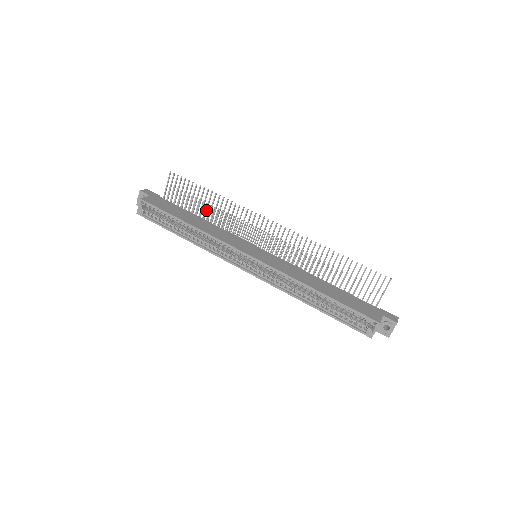
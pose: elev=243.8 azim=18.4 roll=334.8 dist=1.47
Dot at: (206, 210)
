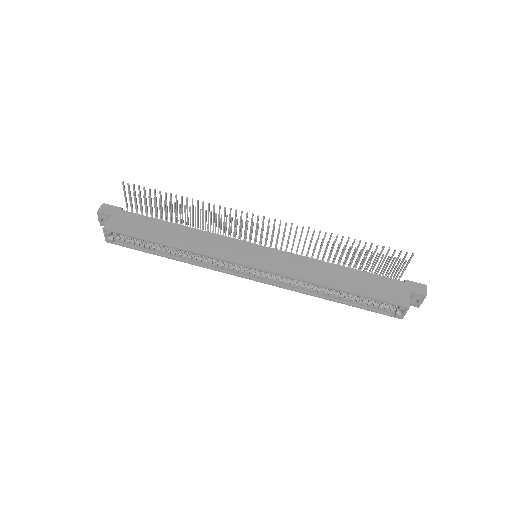
Dot at: (182, 215)
